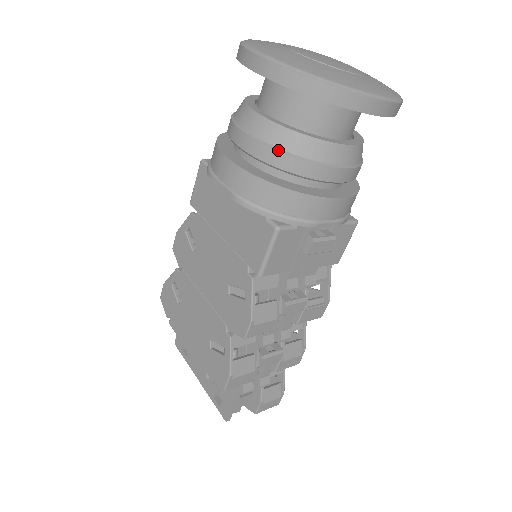
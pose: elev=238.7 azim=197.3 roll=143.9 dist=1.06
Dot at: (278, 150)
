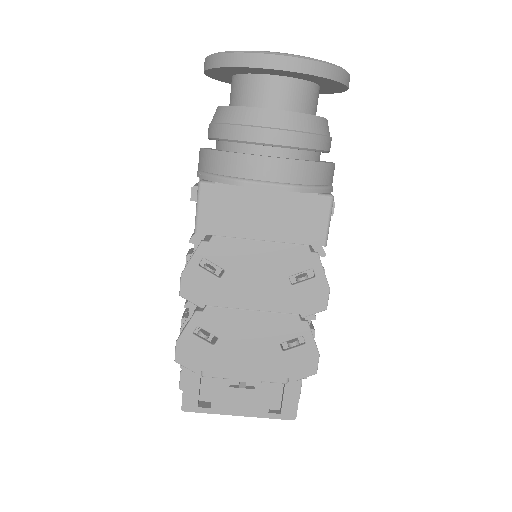
Dot at: (311, 133)
